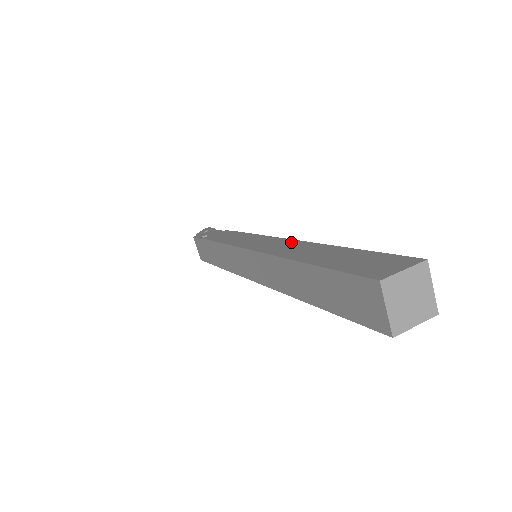
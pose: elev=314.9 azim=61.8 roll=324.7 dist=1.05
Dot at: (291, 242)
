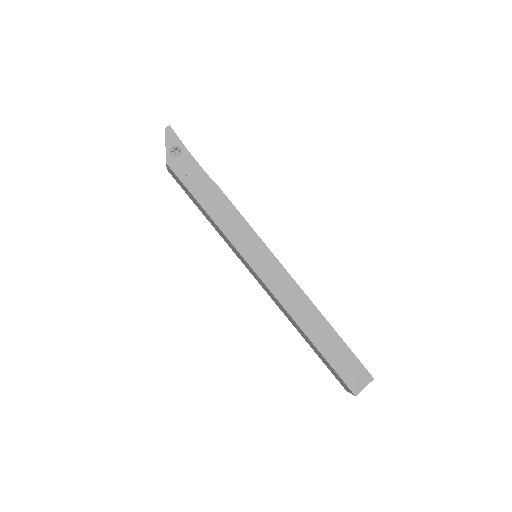
Dot at: (297, 291)
